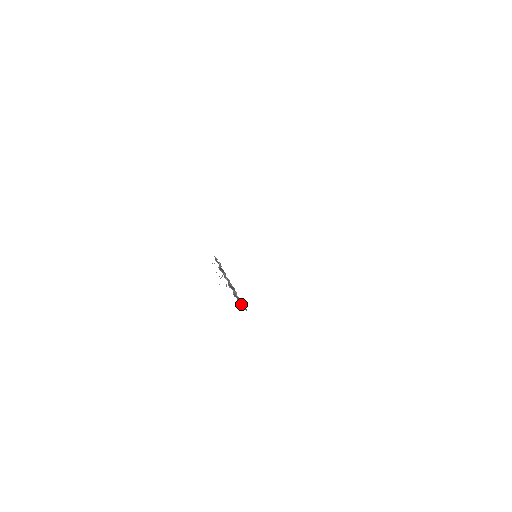
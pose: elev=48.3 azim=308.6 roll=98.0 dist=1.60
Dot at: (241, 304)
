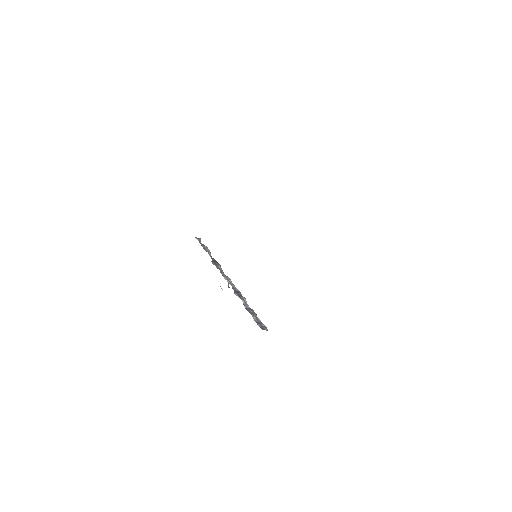
Dot at: (260, 324)
